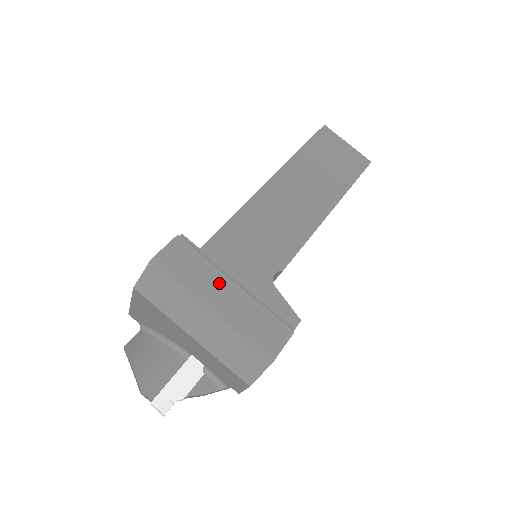
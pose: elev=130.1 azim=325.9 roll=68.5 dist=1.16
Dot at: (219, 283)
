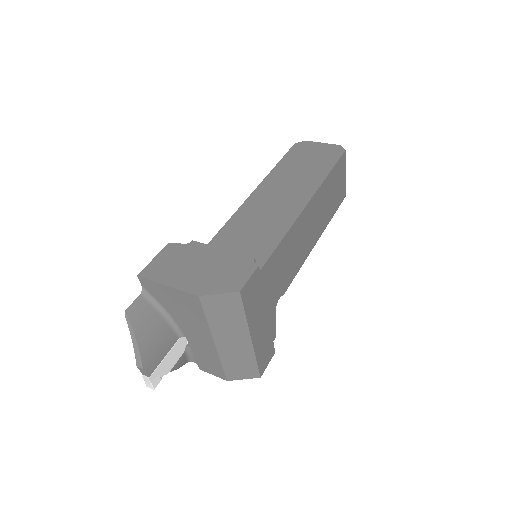
Dot at: (262, 314)
